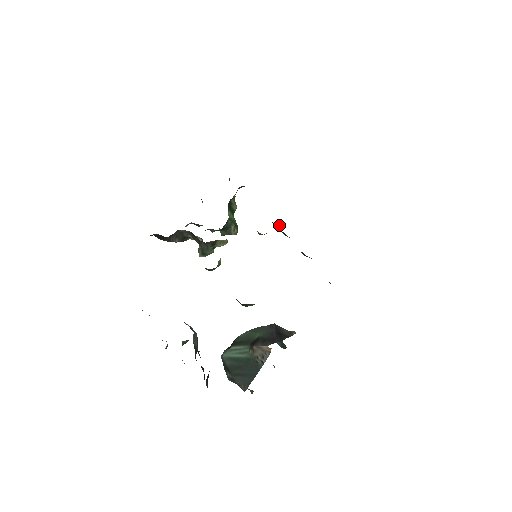
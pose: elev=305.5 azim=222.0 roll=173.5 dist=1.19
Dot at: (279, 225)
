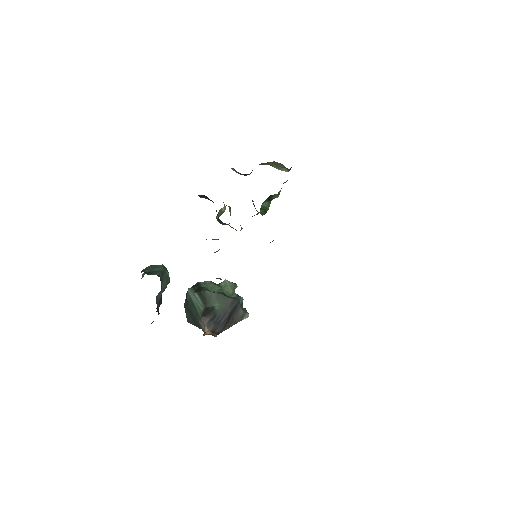
Dot at: occluded
